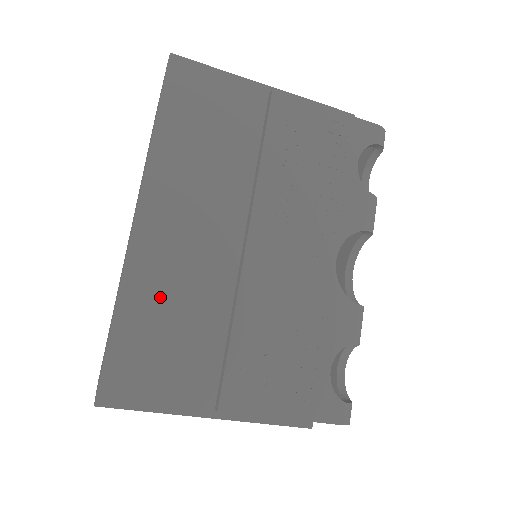
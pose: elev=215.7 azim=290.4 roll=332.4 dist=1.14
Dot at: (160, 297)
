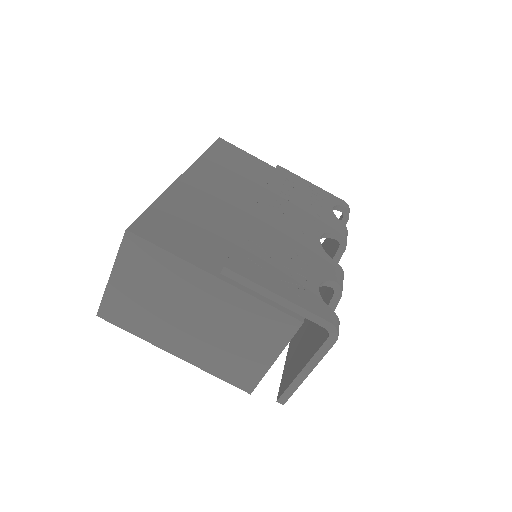
Dot at: (191, 206)
